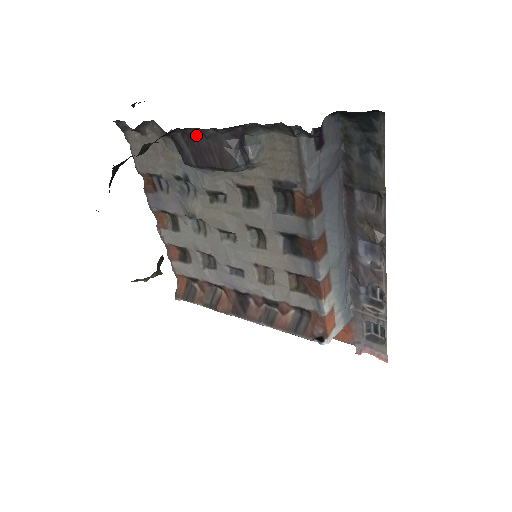
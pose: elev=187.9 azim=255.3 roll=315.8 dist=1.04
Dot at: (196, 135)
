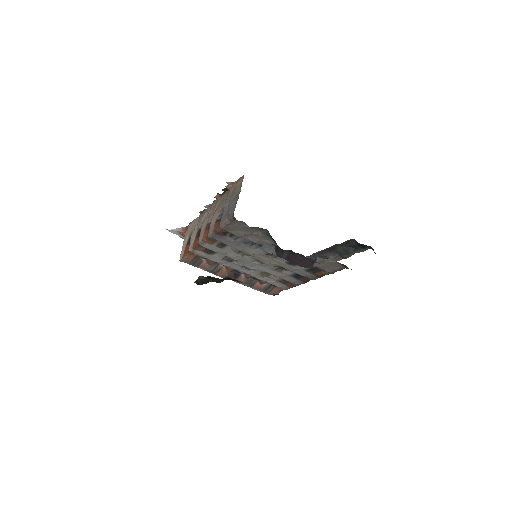
Dot at: (298, 254)
